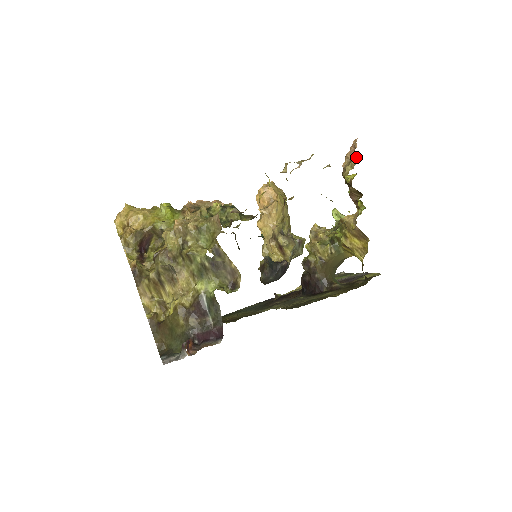
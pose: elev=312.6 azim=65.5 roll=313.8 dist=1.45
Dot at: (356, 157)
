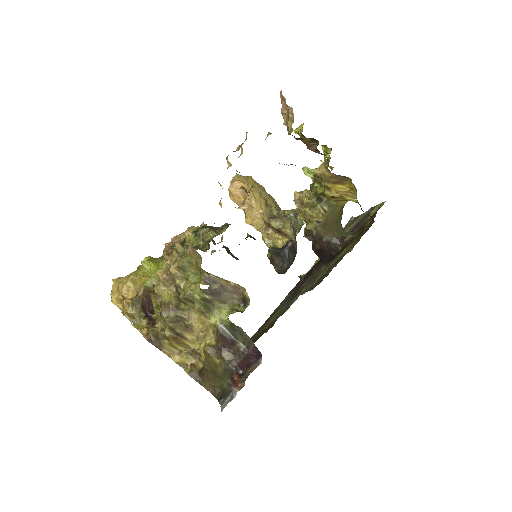
Dot at: (290, 109)
